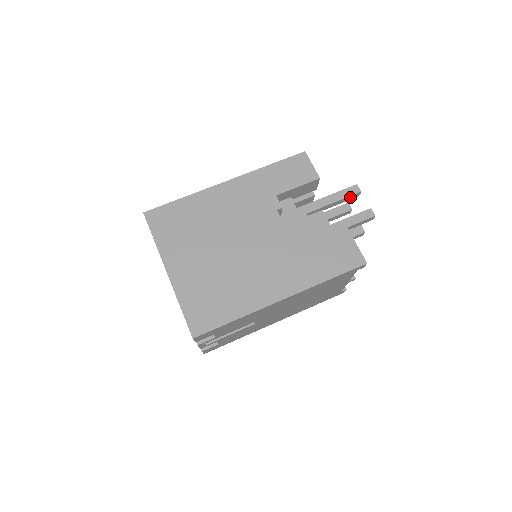
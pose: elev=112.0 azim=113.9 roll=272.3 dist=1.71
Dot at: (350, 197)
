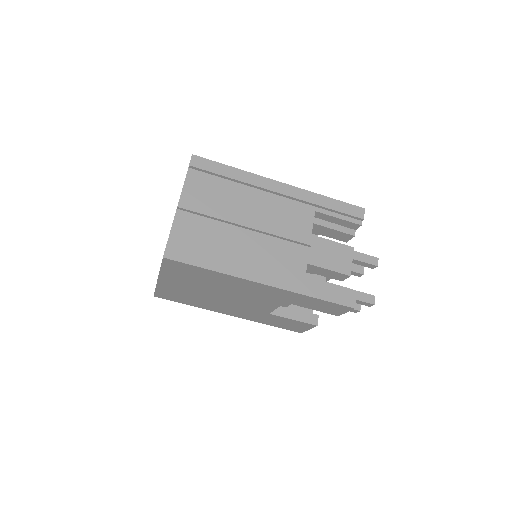
Dot at: occluded
